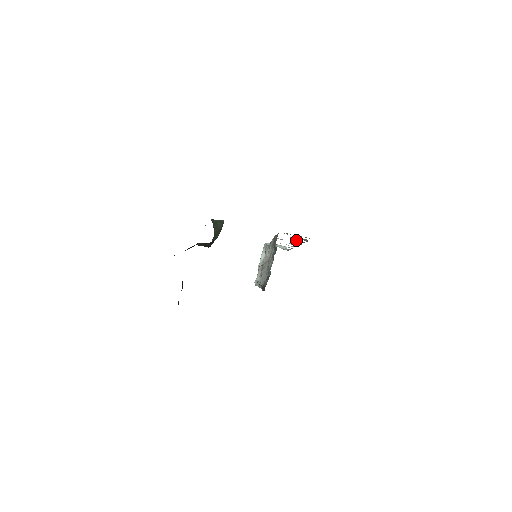
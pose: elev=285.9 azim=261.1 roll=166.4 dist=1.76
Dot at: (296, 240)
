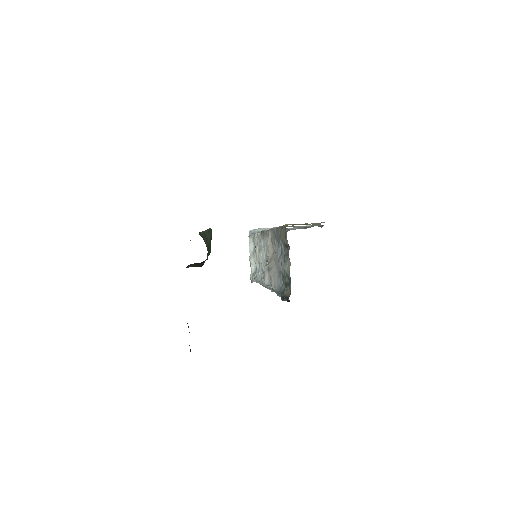
Dot at: (302, 226)
